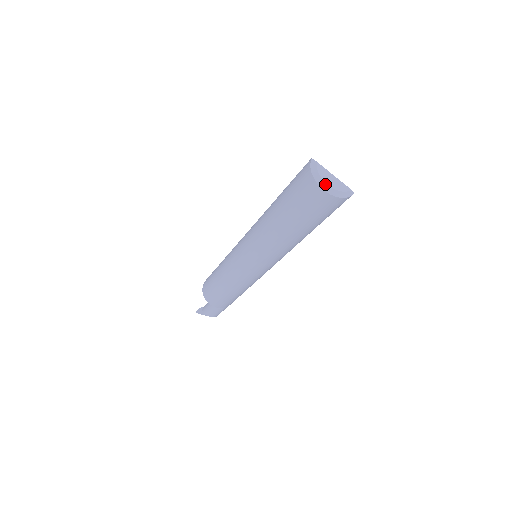
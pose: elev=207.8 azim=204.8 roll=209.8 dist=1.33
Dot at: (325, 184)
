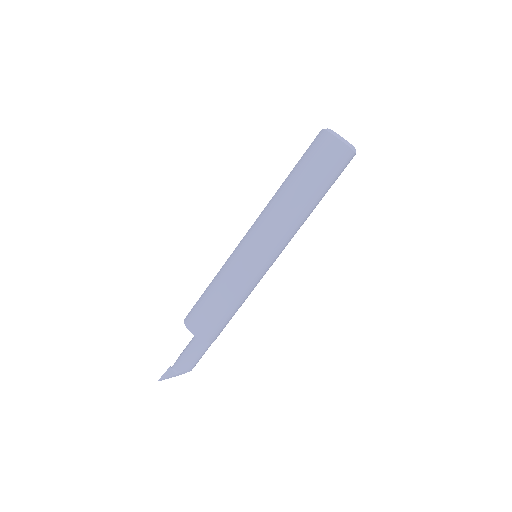
Dot at: (344, 139)
